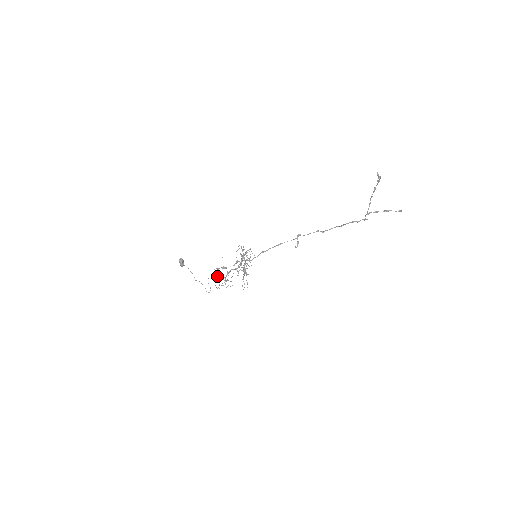
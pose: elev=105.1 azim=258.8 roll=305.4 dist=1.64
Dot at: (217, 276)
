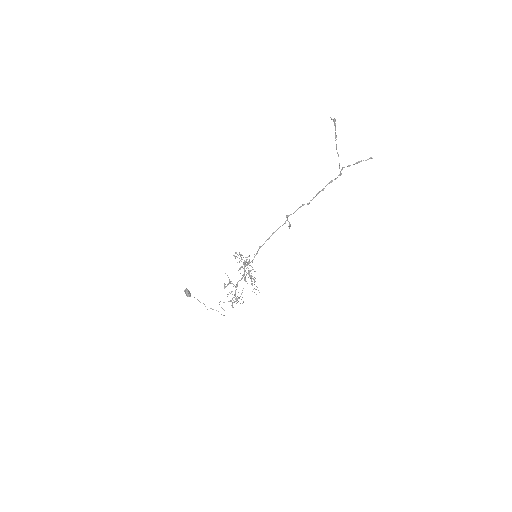
Dot at: (227, 296)
